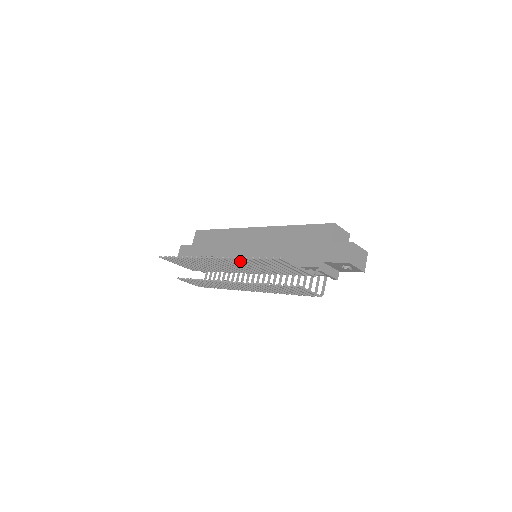
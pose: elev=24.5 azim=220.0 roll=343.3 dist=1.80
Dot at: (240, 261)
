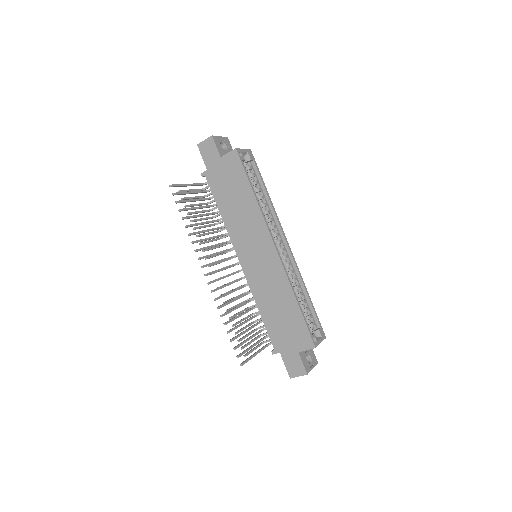
Dot at: (222, 306)
